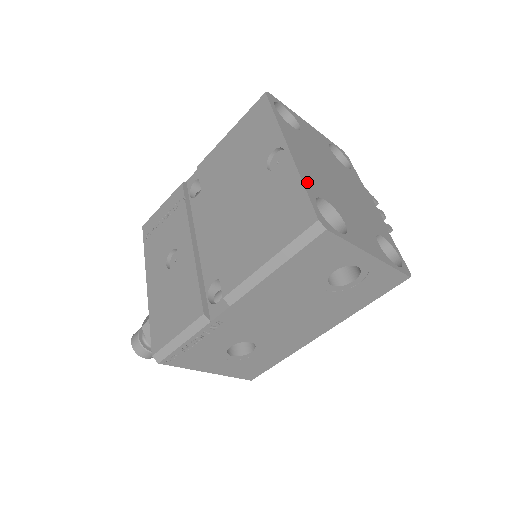
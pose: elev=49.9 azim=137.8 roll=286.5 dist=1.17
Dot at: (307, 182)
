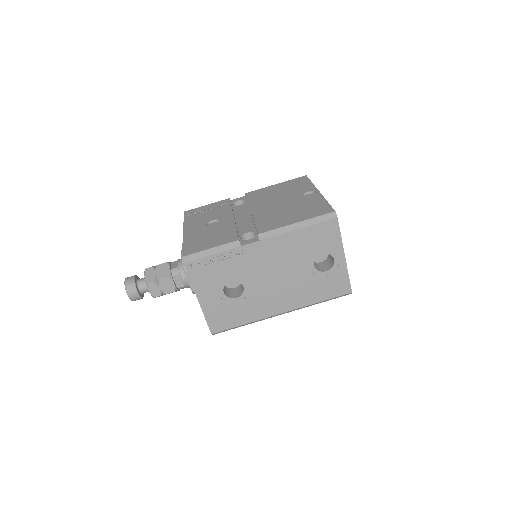
Dot at: occluded
